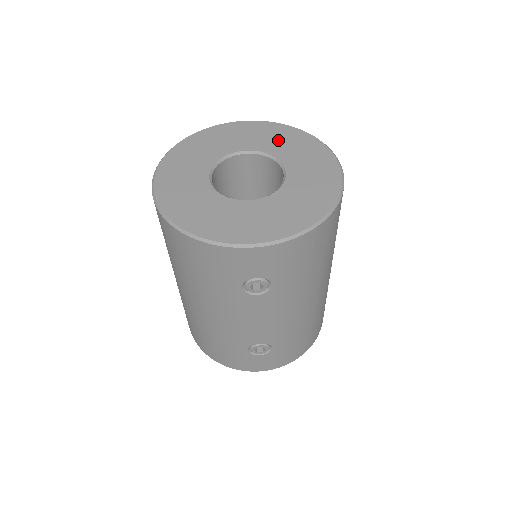
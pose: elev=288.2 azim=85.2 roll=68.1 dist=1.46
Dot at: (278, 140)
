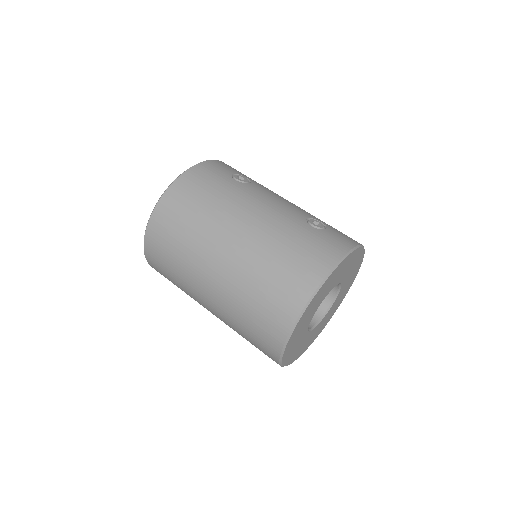
Dot at: occluded
